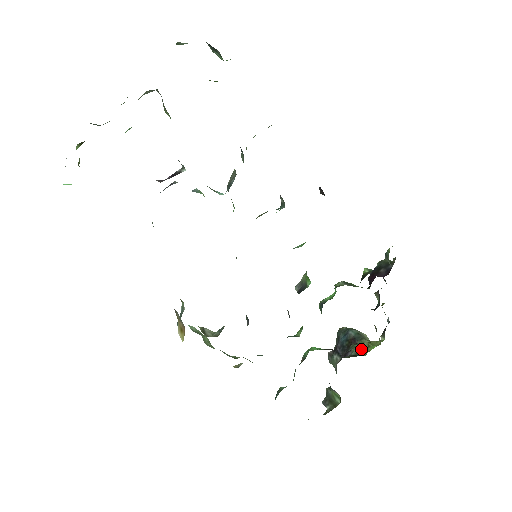
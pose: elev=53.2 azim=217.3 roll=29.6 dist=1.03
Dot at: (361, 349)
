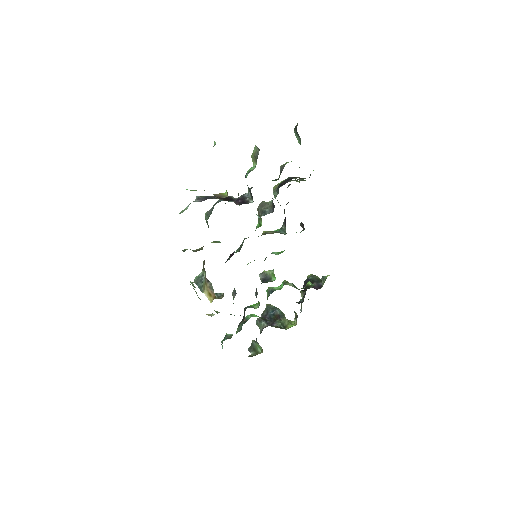
Dot at: (283, 324)
